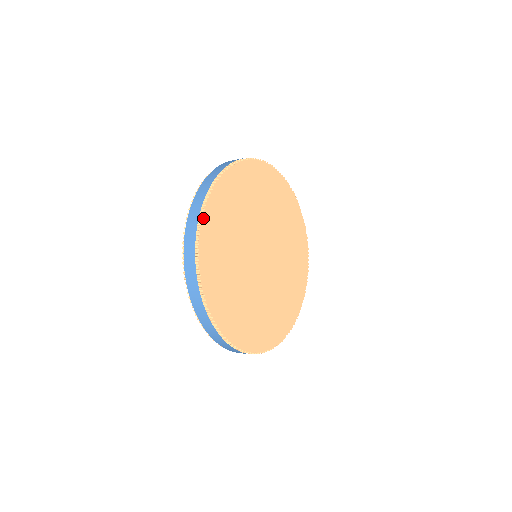
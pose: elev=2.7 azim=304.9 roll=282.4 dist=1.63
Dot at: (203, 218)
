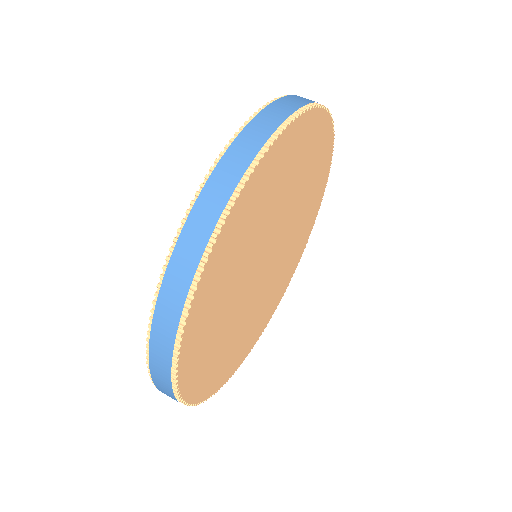
Dot at: (179, 366)
